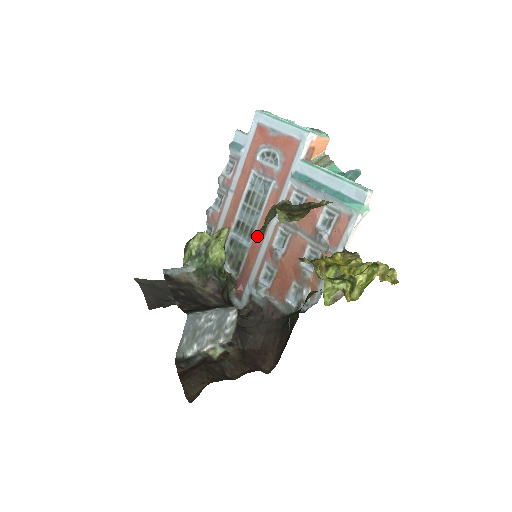
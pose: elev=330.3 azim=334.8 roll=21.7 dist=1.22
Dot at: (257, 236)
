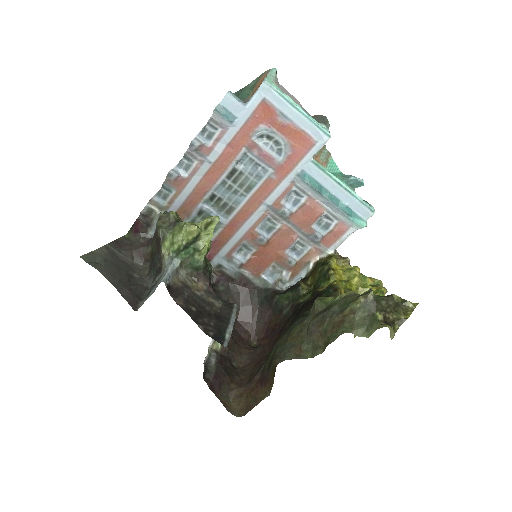
Dot at: (356, 334)
